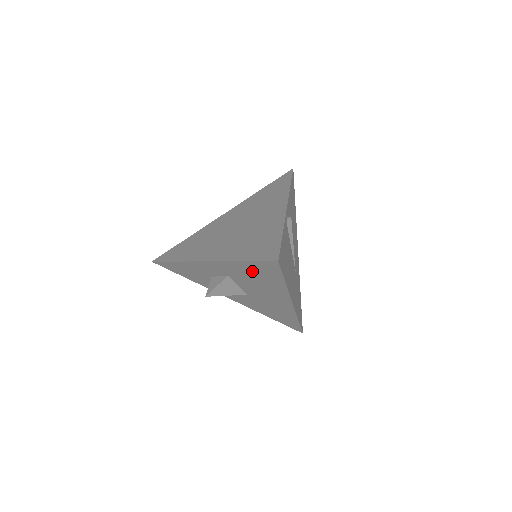
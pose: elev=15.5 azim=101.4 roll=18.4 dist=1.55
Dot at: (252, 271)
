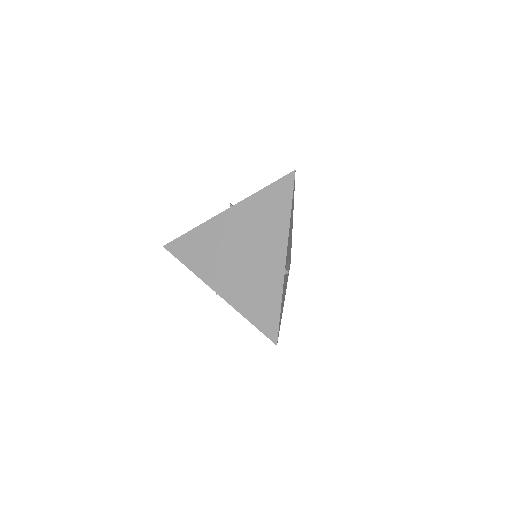
Dot at: occluded
